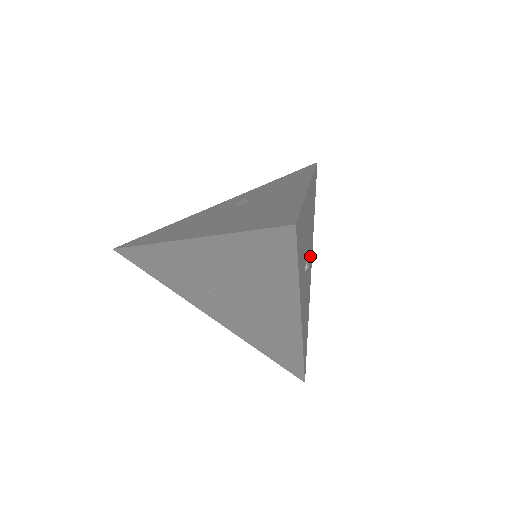
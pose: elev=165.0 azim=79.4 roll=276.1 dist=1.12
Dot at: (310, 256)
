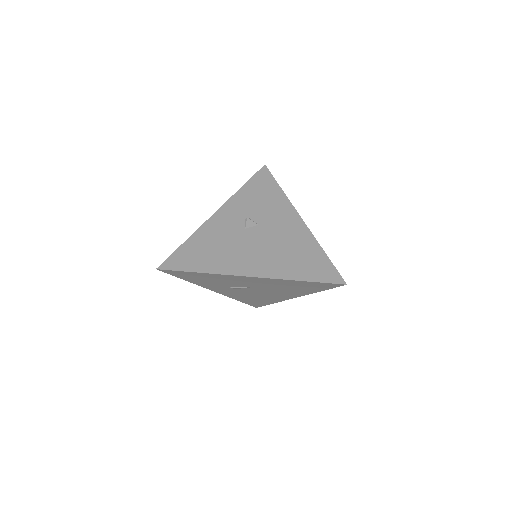
Dot at: occluded
